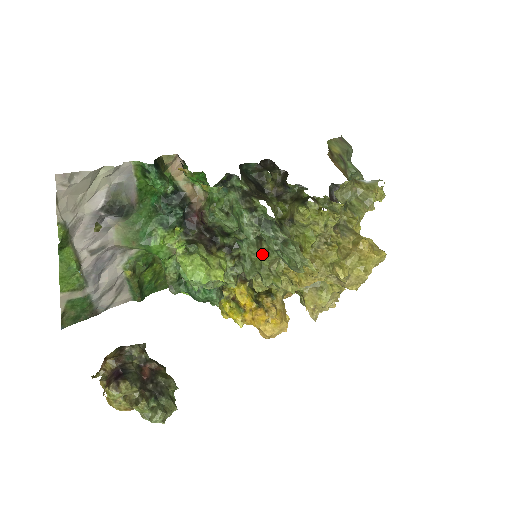
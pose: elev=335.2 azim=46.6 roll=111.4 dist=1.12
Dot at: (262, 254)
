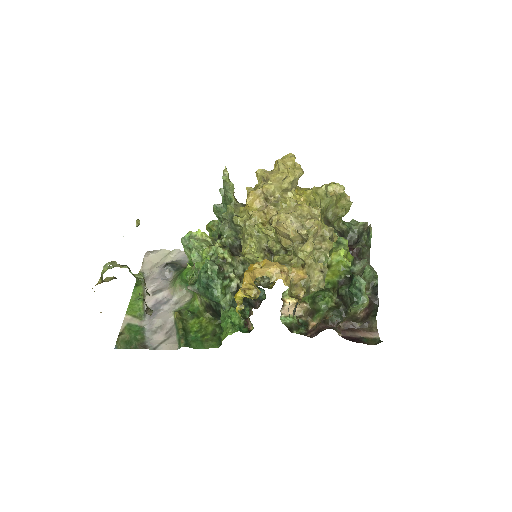
Dot at: occluded
